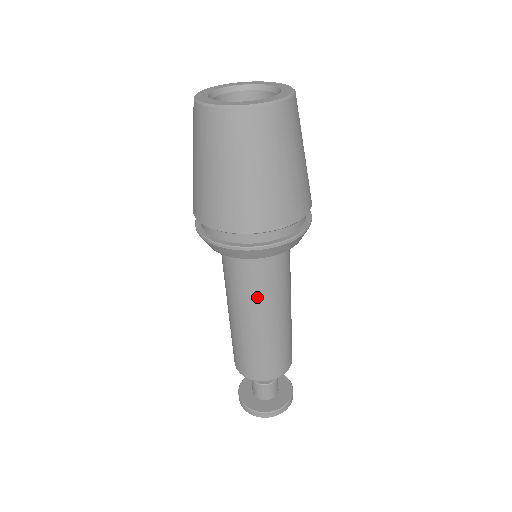
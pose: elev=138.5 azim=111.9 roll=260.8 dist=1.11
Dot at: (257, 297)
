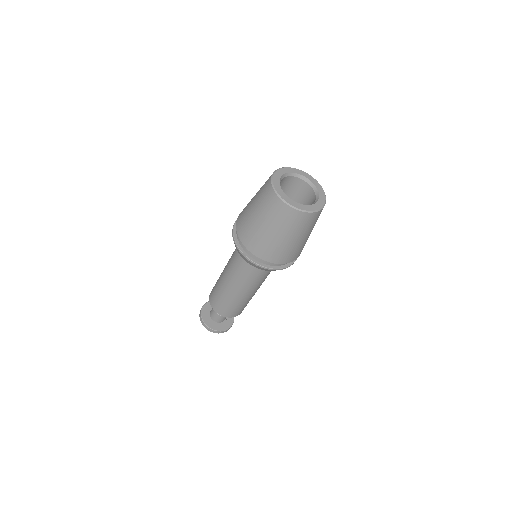
Dot at: (261, 281)
